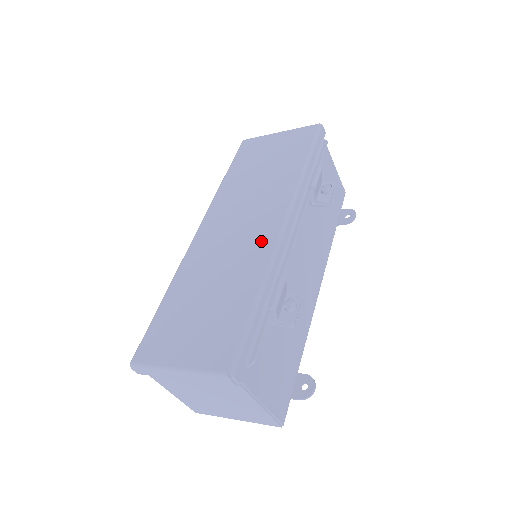
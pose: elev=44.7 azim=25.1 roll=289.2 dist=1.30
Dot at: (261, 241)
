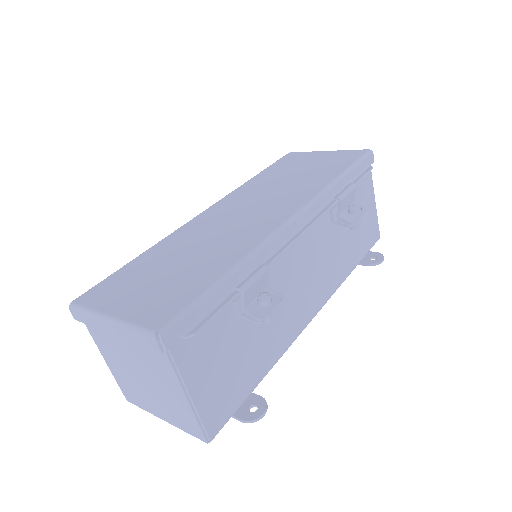
Dot at: (260, 227)
